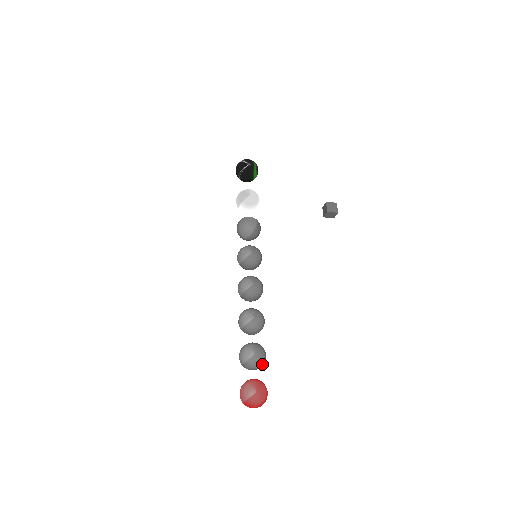
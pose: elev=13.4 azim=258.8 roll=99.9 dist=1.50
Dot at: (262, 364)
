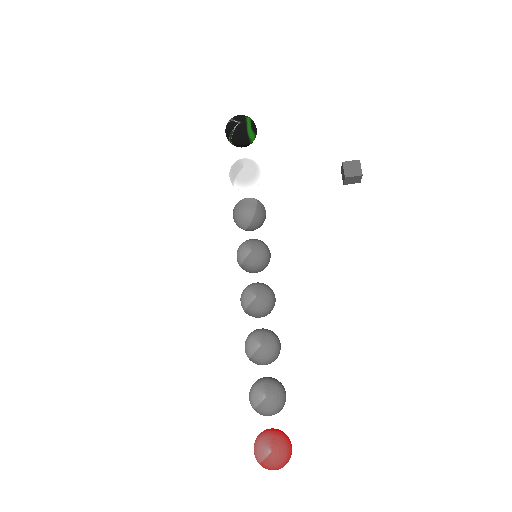
Dot at: (280, 408)
